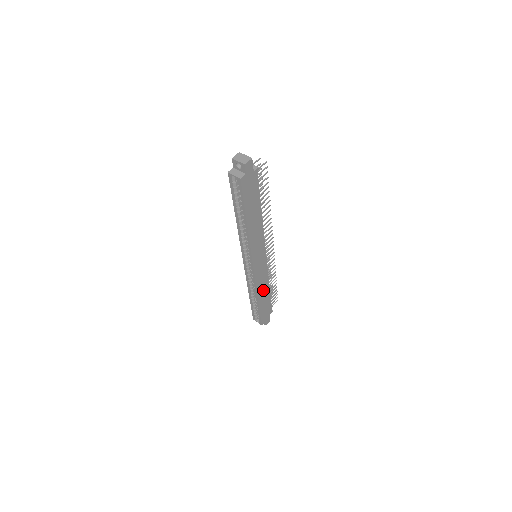
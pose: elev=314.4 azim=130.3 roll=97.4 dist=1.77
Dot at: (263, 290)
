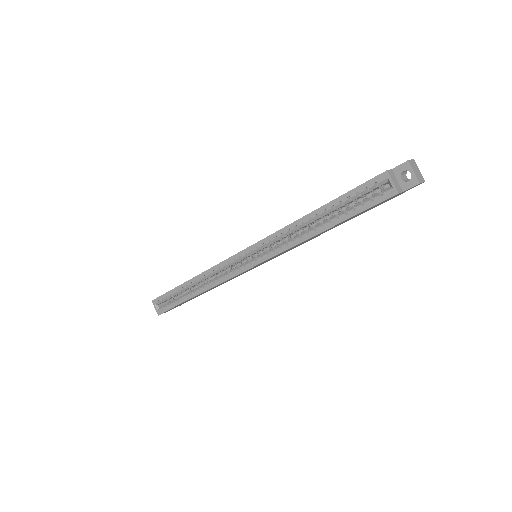
Dot at: occluded
